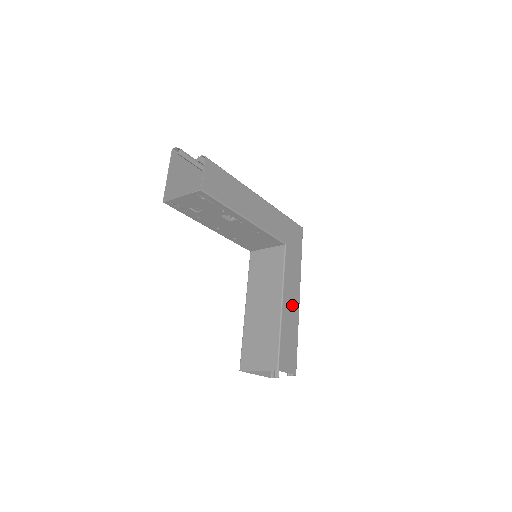
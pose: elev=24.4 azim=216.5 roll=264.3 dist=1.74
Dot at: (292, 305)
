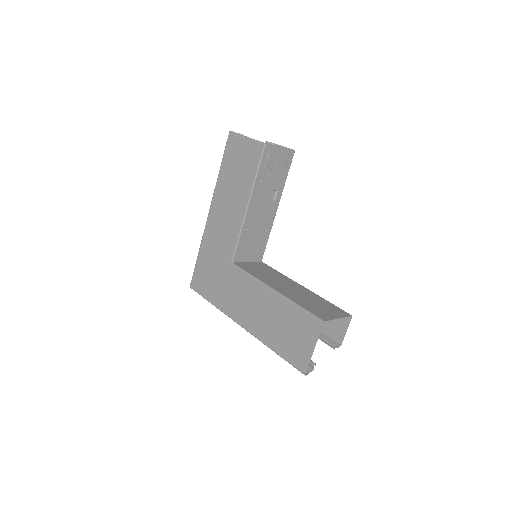
Dot at: occluded
